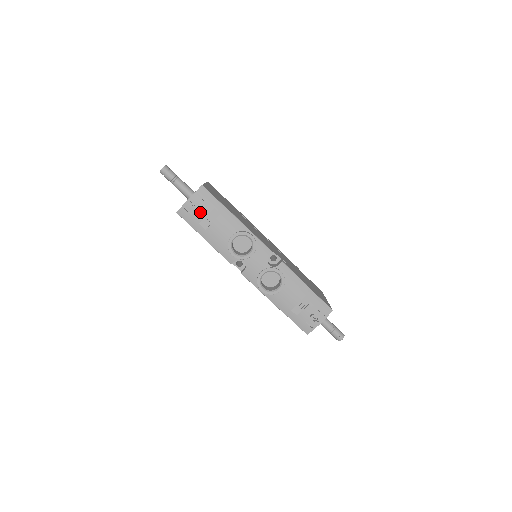
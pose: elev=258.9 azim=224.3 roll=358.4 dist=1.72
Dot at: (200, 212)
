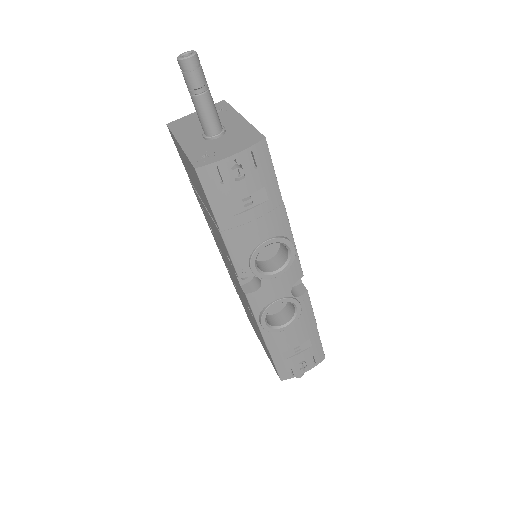
Dot at: (239, 185)
